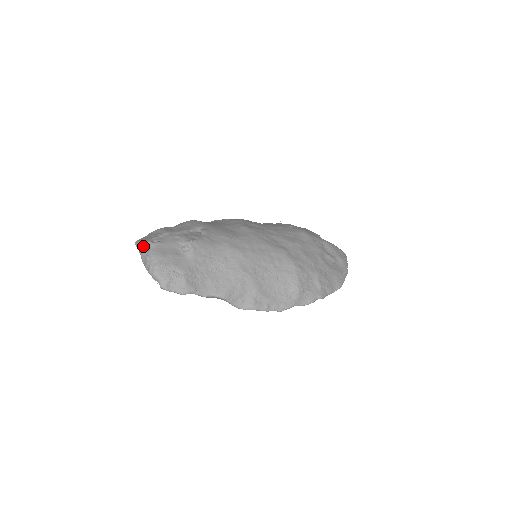
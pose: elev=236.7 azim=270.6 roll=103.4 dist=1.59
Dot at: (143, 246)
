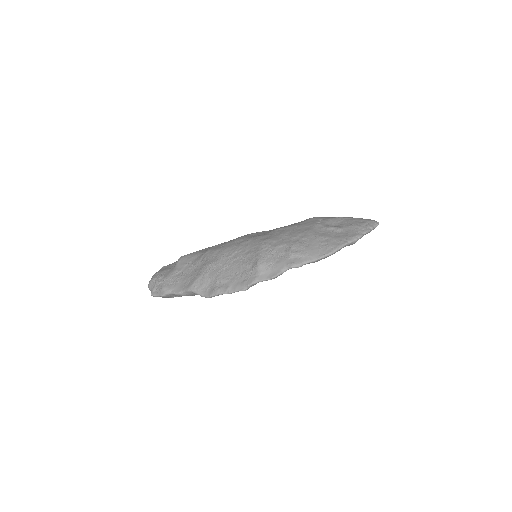
Dot at: occluded
